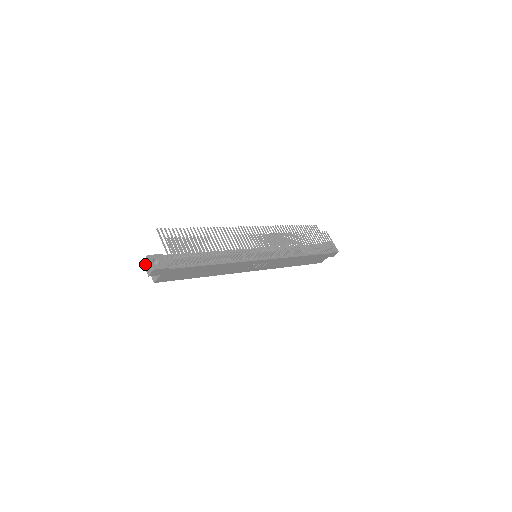
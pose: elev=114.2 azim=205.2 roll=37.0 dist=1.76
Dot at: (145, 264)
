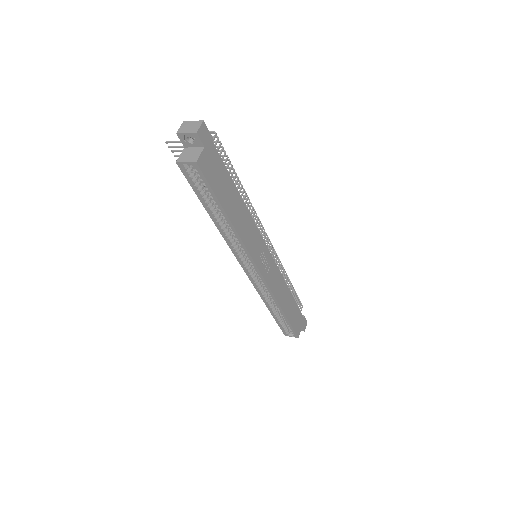
Dot at: (183, 130)
